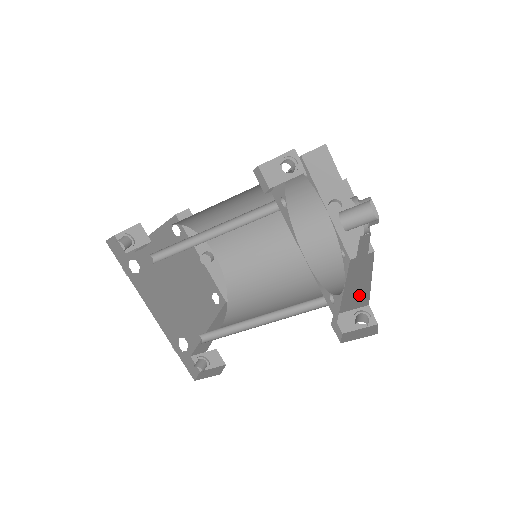
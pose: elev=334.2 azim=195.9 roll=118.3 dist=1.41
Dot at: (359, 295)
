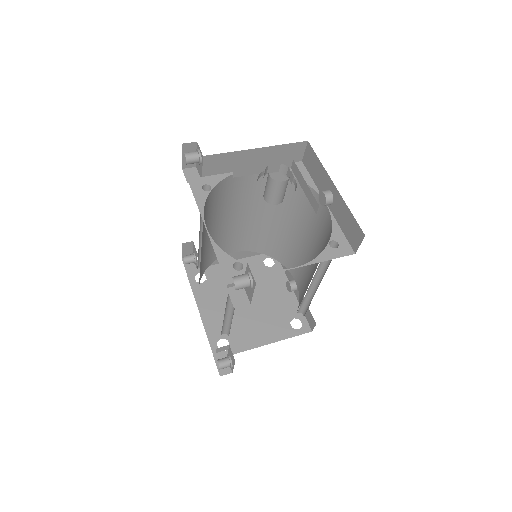
Dot at: occluded
